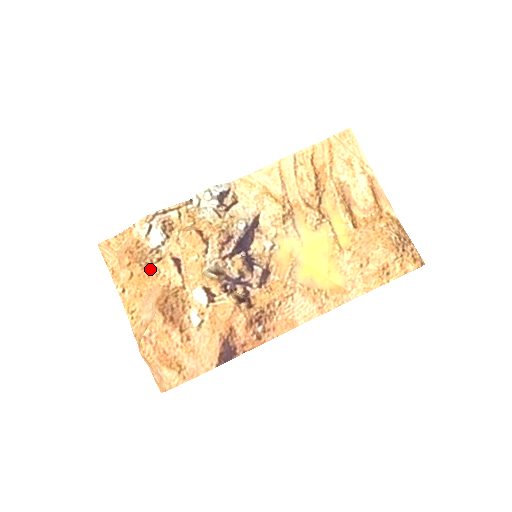
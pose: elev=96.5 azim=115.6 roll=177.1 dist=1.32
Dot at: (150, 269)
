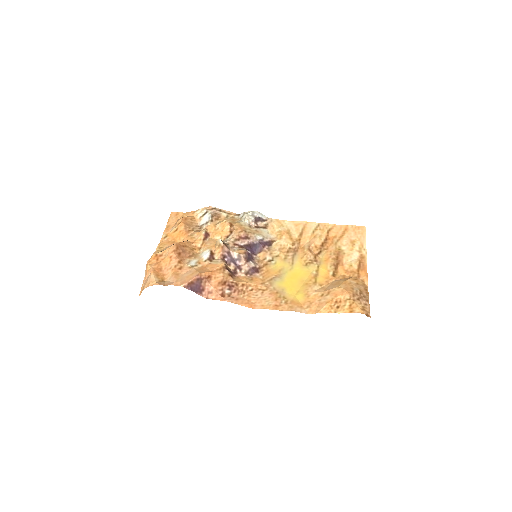
Dot at: (189, 231)
